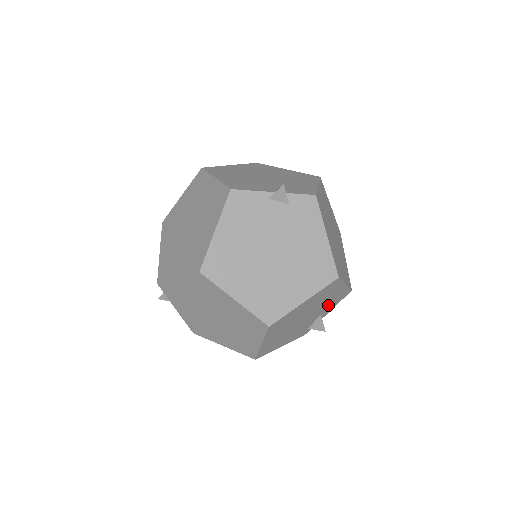
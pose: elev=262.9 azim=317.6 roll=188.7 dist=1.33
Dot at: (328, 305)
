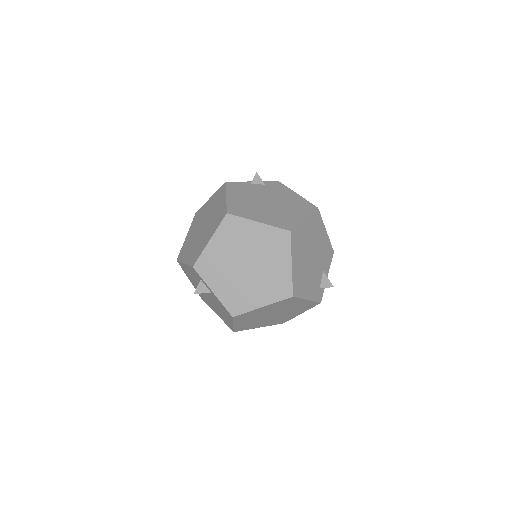
Dot at: (323, 257)
